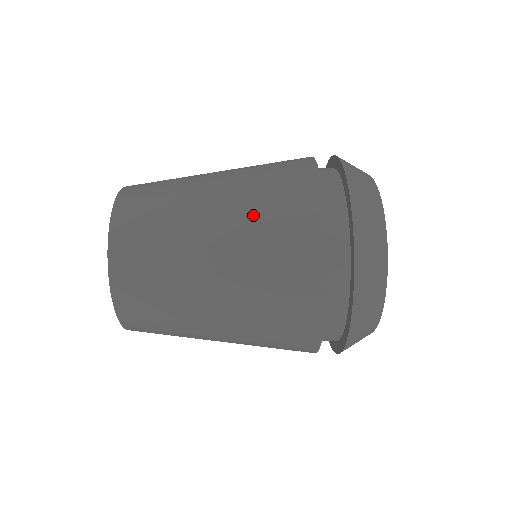
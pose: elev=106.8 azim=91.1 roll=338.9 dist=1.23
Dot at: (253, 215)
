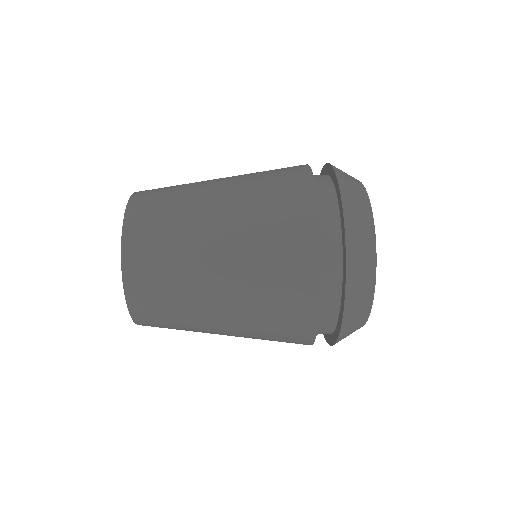
Dot at: (255, 242)
